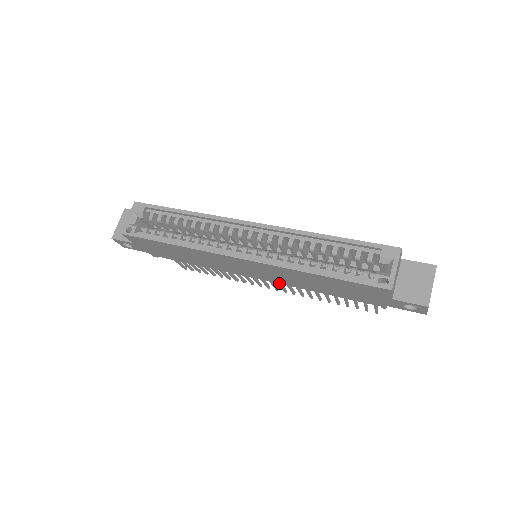
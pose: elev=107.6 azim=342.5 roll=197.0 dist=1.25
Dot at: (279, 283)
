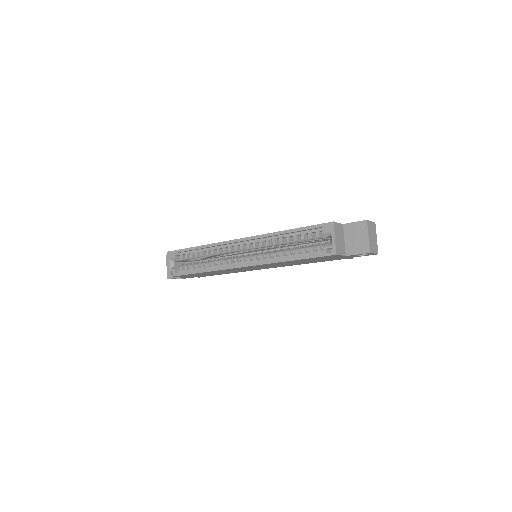
Dot at: occluded
